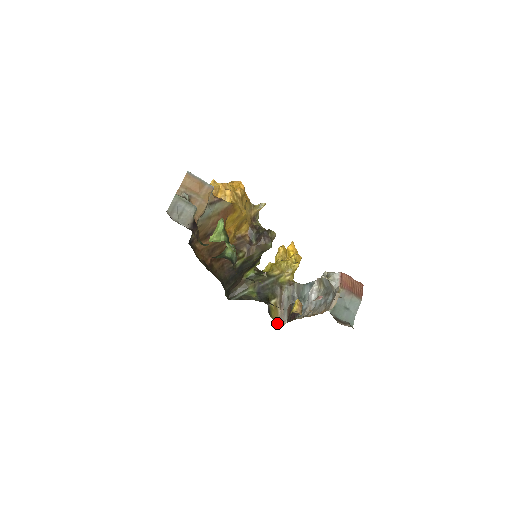
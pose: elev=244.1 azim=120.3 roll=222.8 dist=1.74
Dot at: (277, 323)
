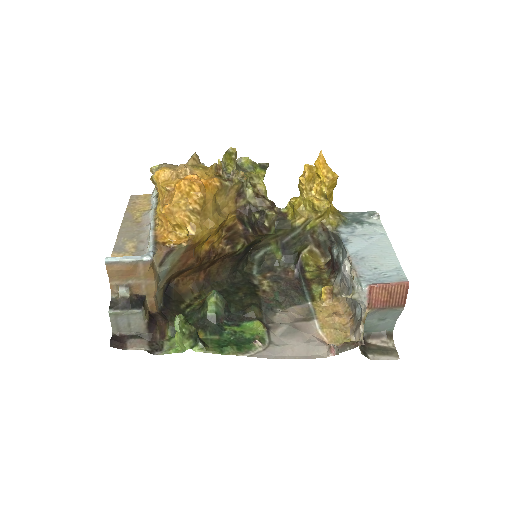
Dot at: (319, 259)
